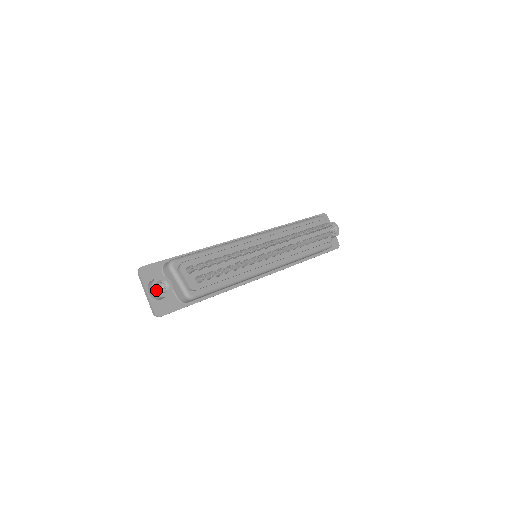
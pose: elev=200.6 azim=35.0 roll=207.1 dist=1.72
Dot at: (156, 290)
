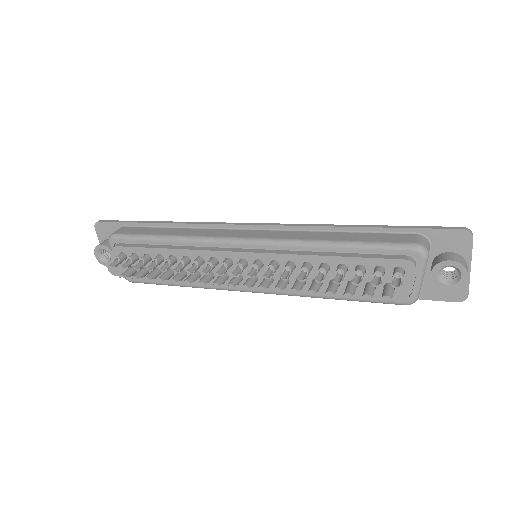
Dot at: (98, 257)
